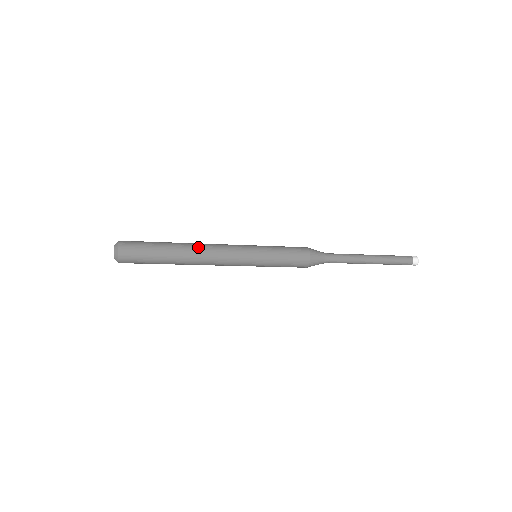
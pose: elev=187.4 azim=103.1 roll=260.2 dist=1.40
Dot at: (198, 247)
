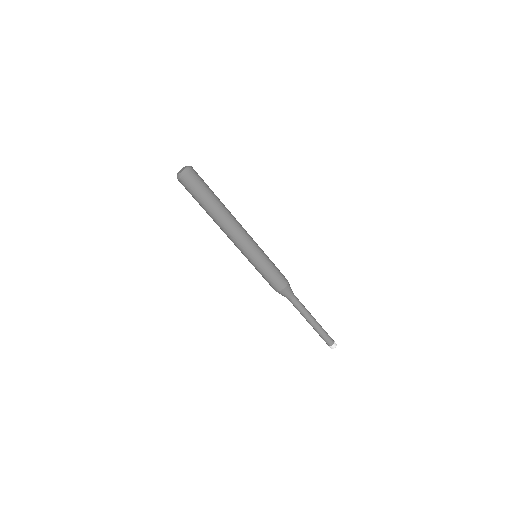
Dot at: occluded
